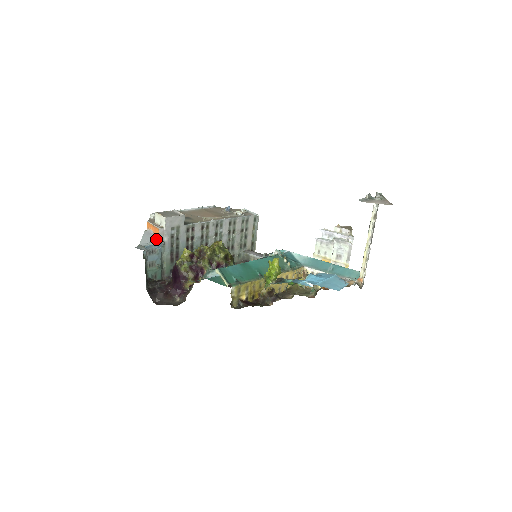
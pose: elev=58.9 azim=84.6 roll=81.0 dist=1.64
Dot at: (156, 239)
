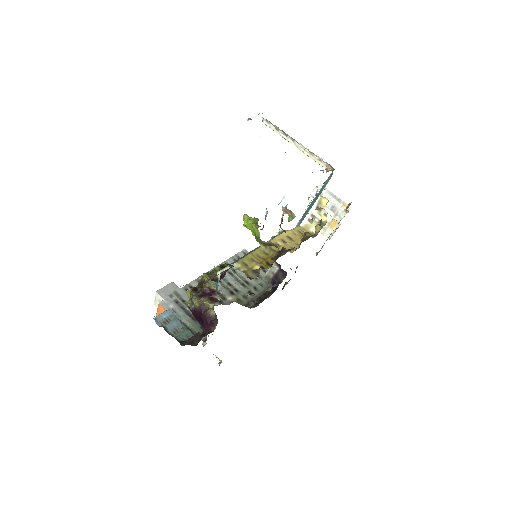
Dot at: occluded
